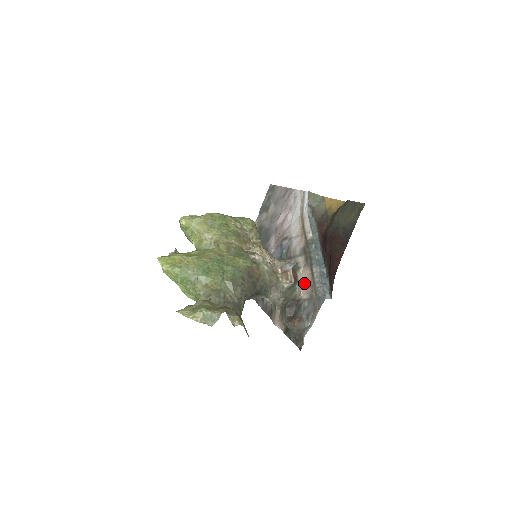
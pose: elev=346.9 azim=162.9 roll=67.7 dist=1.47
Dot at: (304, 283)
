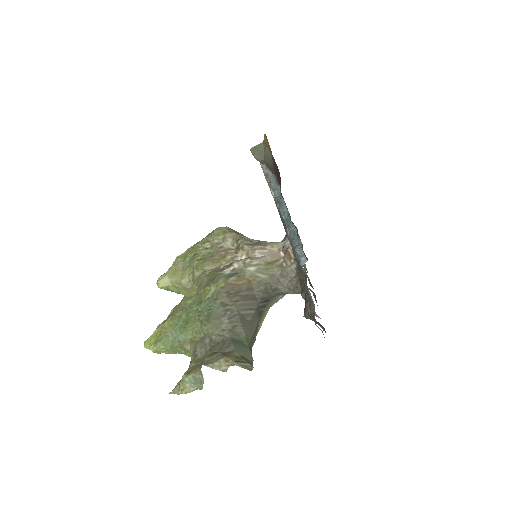
Dot at: occluded
